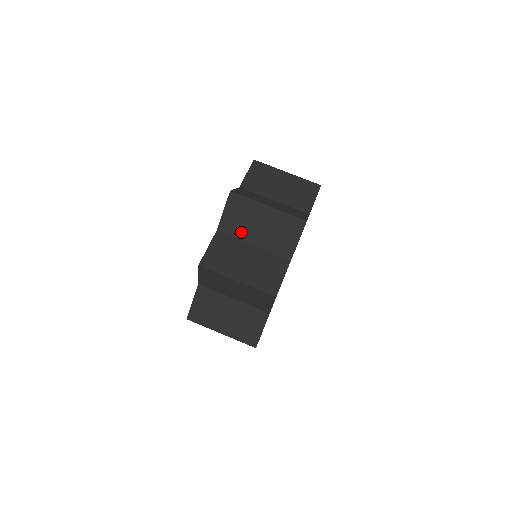
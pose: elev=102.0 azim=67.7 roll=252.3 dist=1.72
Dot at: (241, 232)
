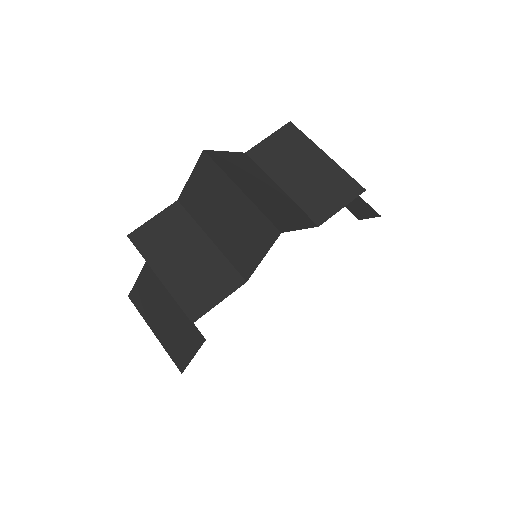
Dot at: (274, 167)
